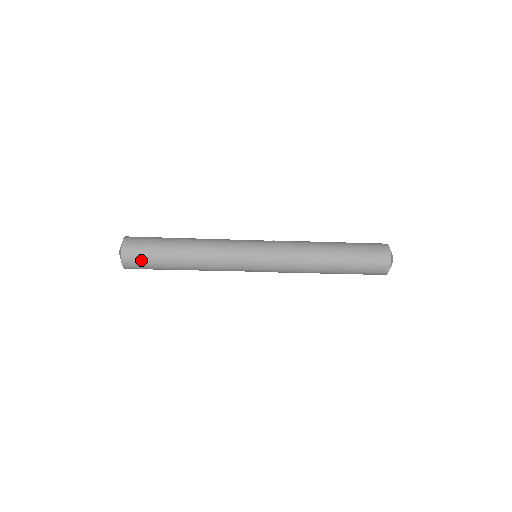
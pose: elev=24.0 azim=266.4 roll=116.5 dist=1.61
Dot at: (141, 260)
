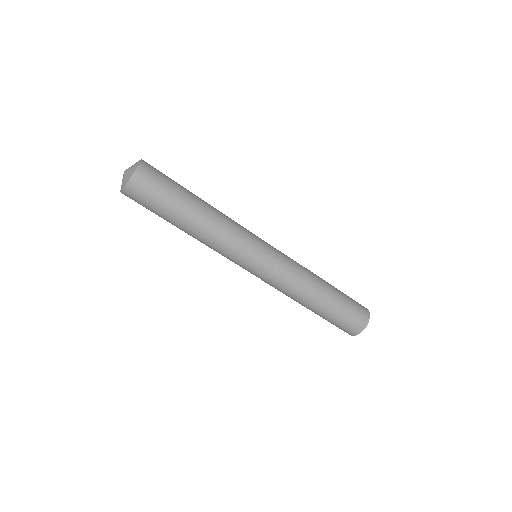
Dot at: (160, 176)
